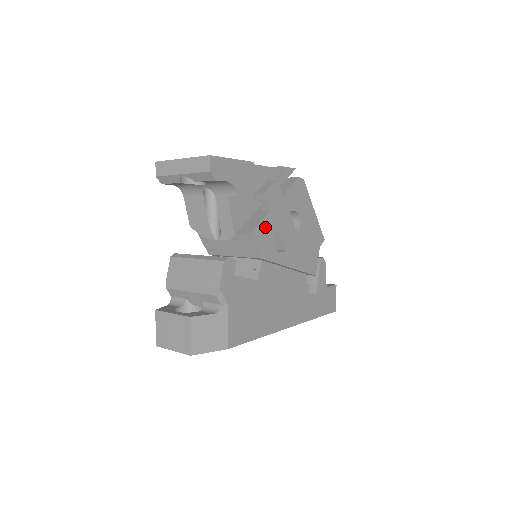
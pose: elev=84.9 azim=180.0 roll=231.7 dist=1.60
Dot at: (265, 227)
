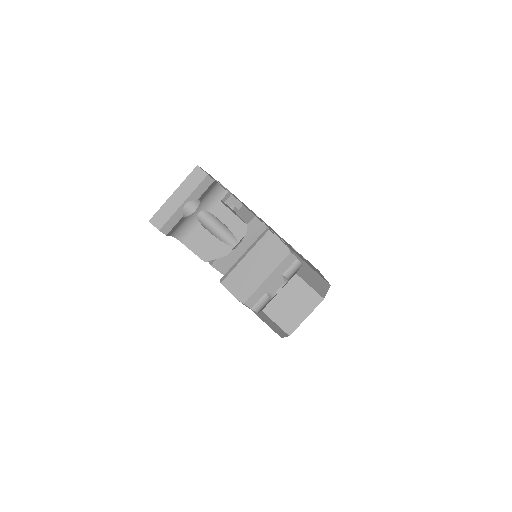
Dot at: occluded
